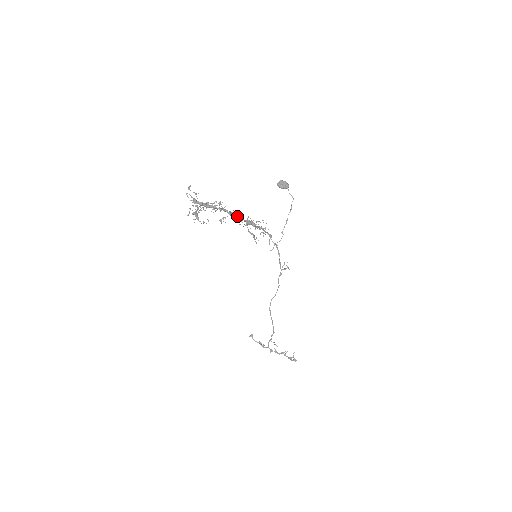
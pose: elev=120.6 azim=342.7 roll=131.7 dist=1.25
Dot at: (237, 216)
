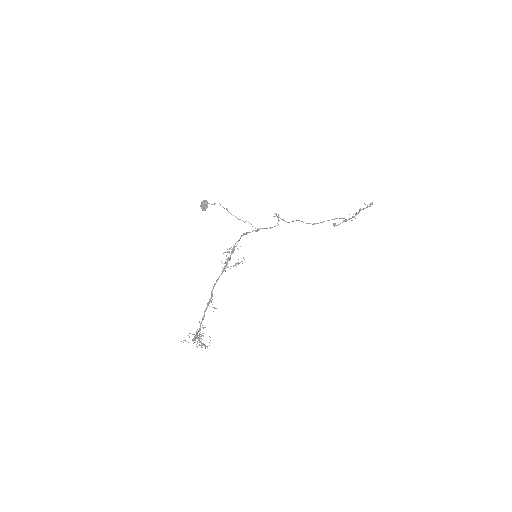
Dot at: occluded
